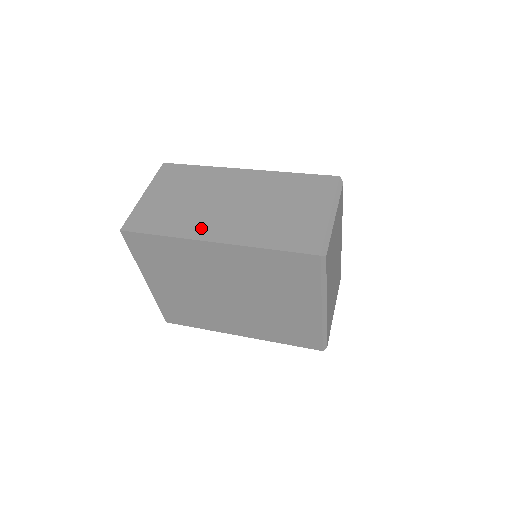
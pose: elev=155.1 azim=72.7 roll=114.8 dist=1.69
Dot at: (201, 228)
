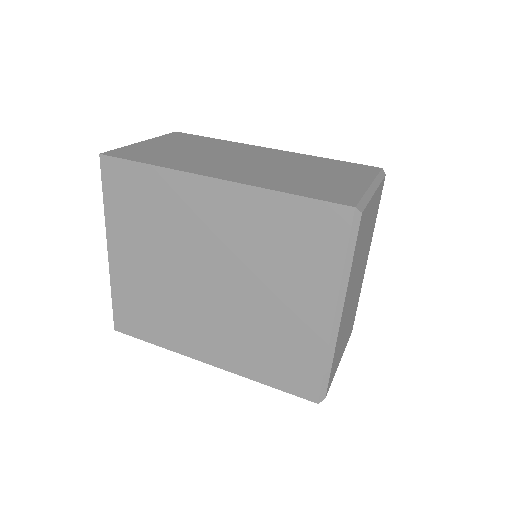
Dot at: (202, 168)
